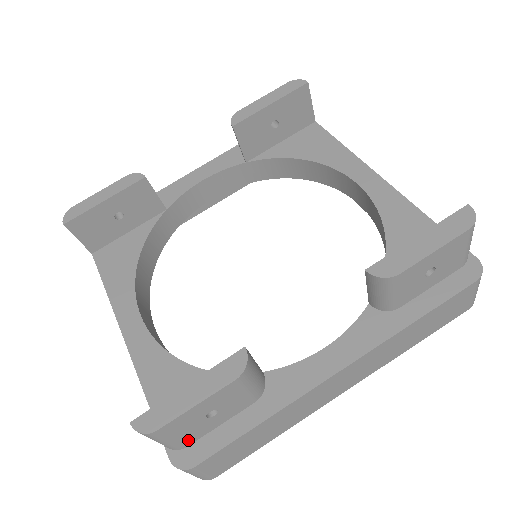
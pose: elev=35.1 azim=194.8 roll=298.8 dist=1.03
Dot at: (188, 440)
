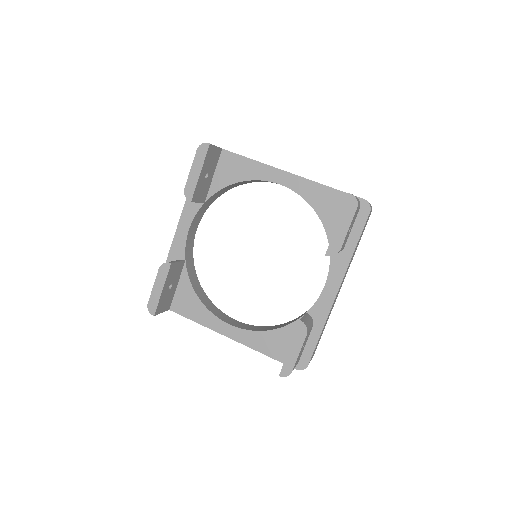
Dot at: occluded
